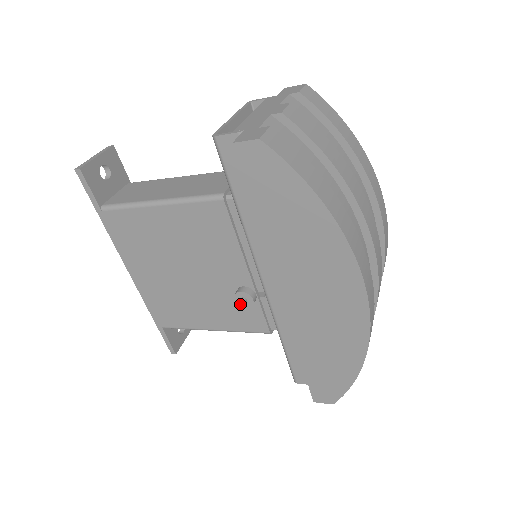
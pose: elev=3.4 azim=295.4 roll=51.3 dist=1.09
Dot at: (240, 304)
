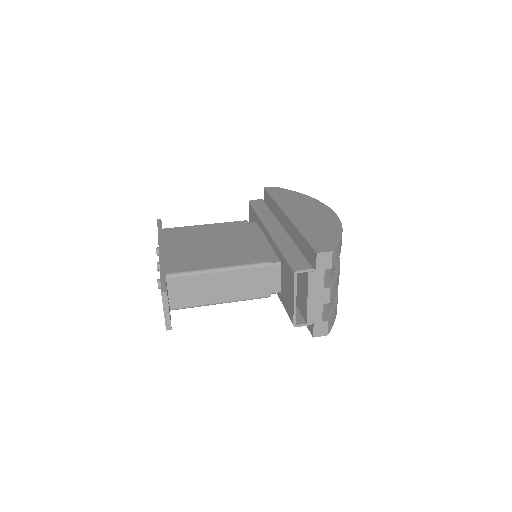
Dot at: occluded
